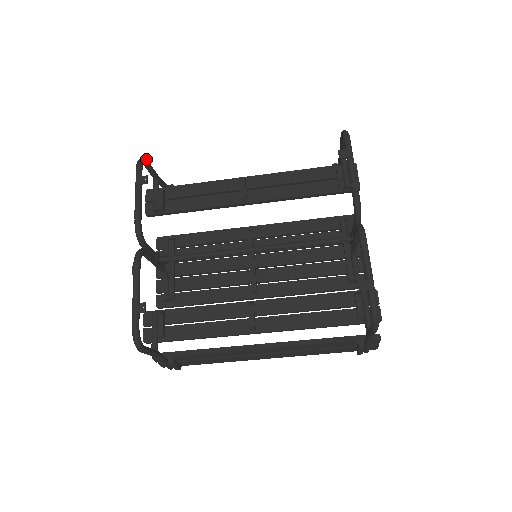
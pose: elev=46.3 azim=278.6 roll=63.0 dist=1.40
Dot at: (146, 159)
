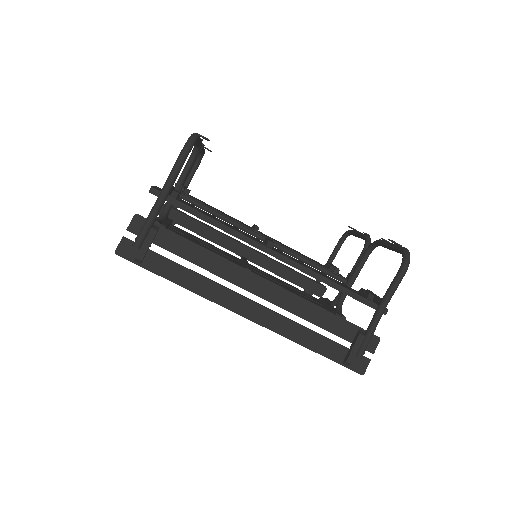
Dot at: (200, 162)
